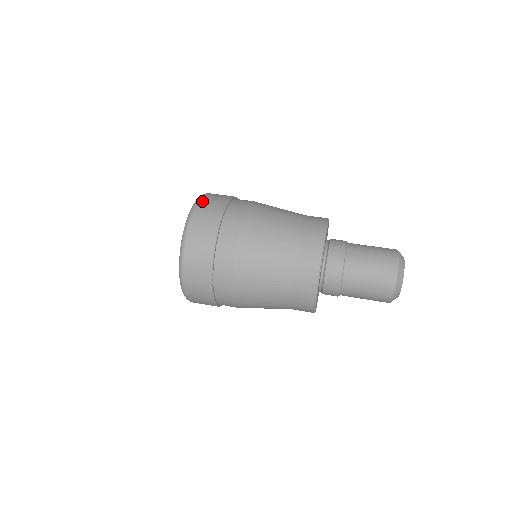
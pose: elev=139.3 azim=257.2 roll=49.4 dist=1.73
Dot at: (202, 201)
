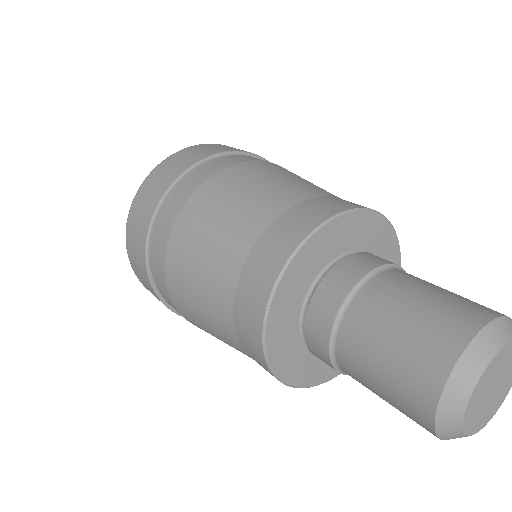
Dot at: occluded
